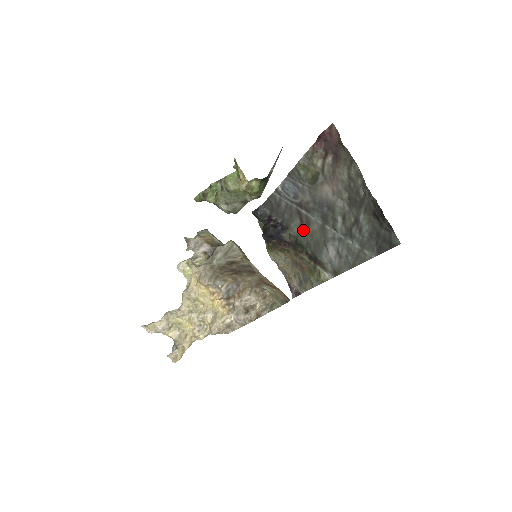
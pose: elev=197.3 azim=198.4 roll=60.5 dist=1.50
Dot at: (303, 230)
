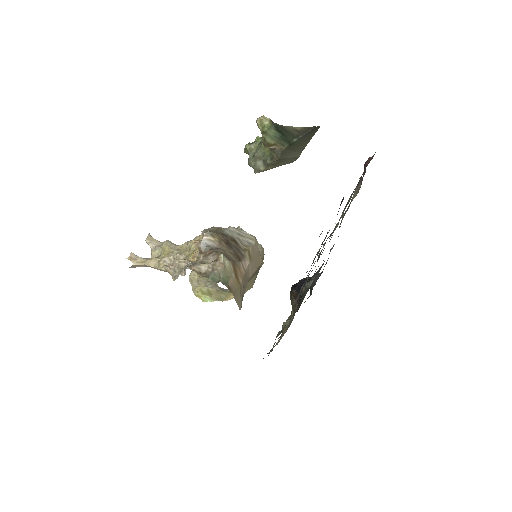
Dot at: occluded
